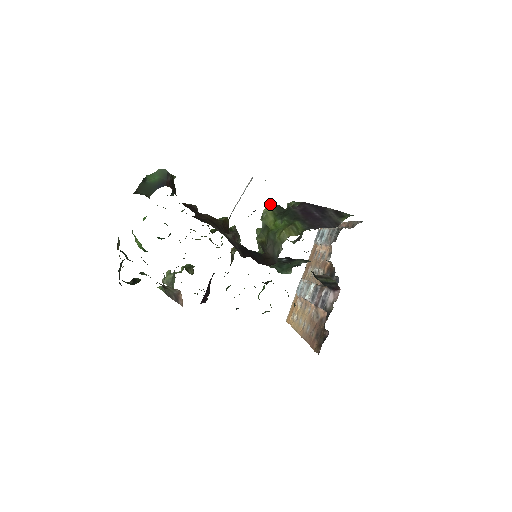
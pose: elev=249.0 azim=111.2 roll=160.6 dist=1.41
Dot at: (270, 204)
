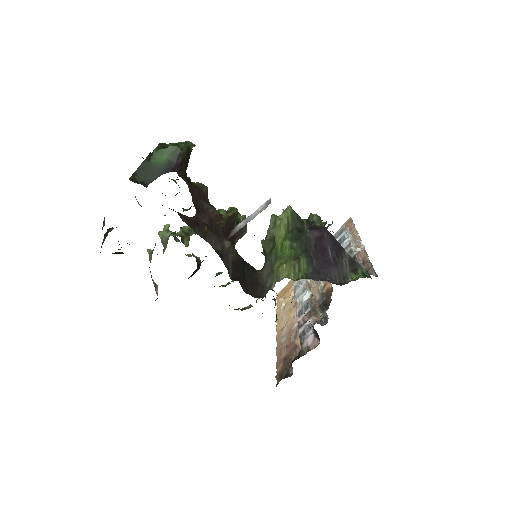
Dot at: (289, 210)
